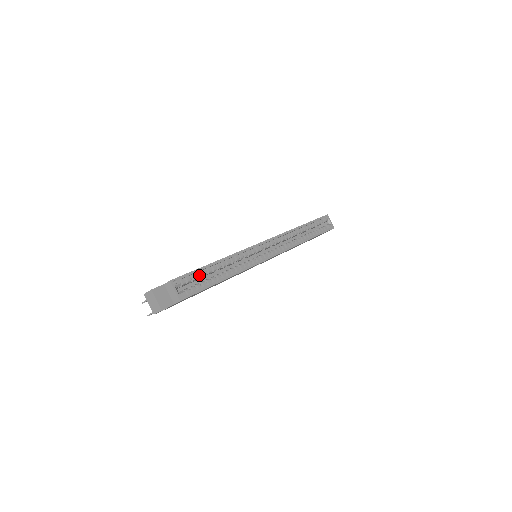
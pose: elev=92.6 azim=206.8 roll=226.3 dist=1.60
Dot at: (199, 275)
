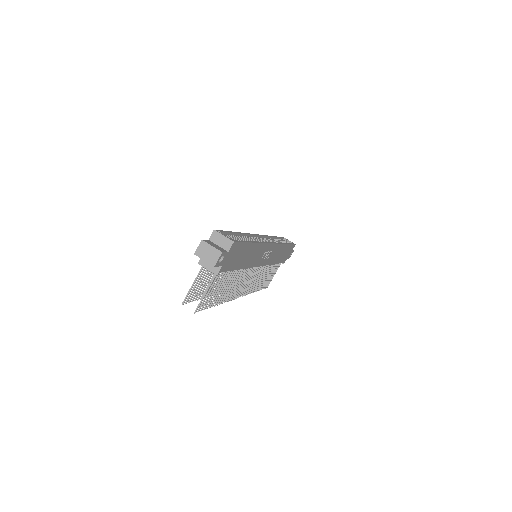
Dot at: (231, 236)
